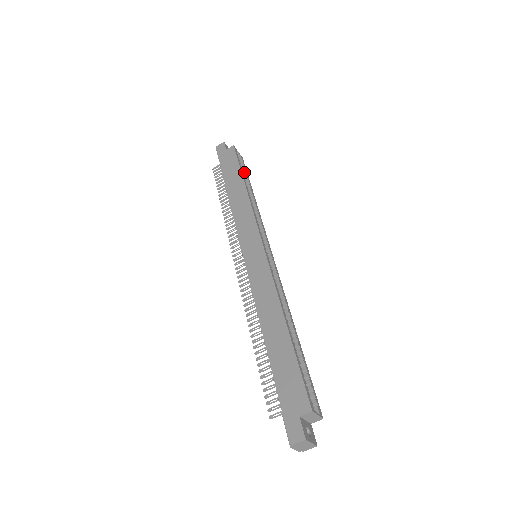
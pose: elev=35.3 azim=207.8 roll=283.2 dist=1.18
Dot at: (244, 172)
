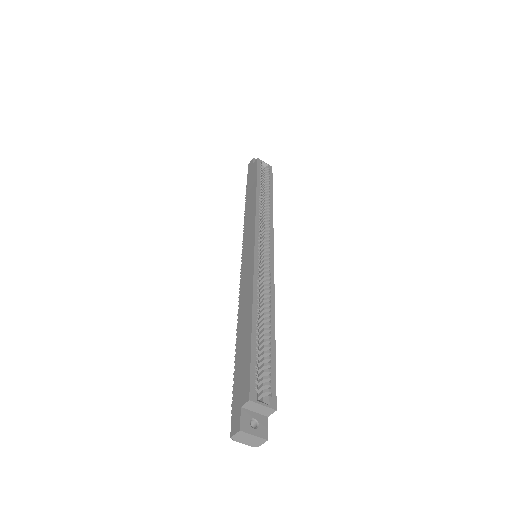
Dot at: (267, 180)
